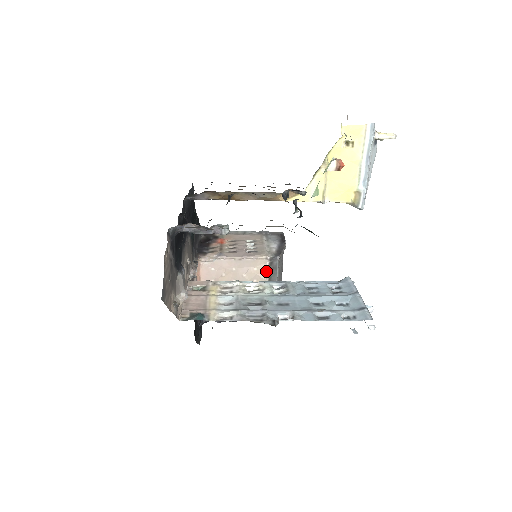
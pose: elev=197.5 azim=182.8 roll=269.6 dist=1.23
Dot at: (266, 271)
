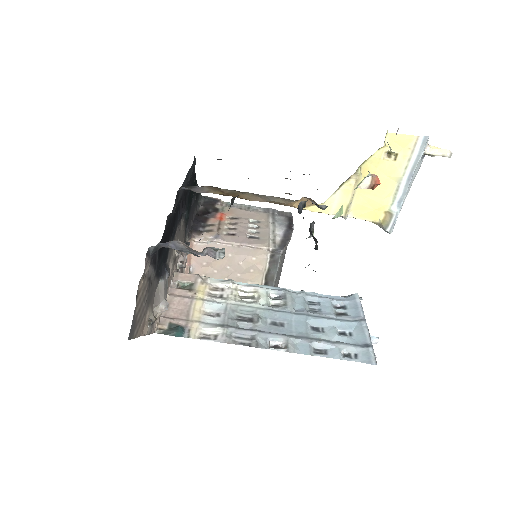
Dot at: (266, 263)
